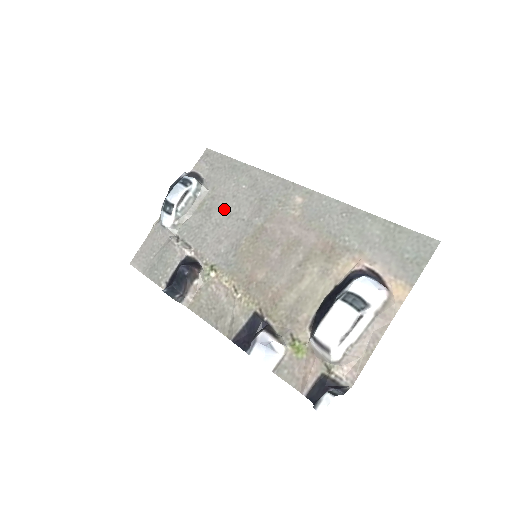
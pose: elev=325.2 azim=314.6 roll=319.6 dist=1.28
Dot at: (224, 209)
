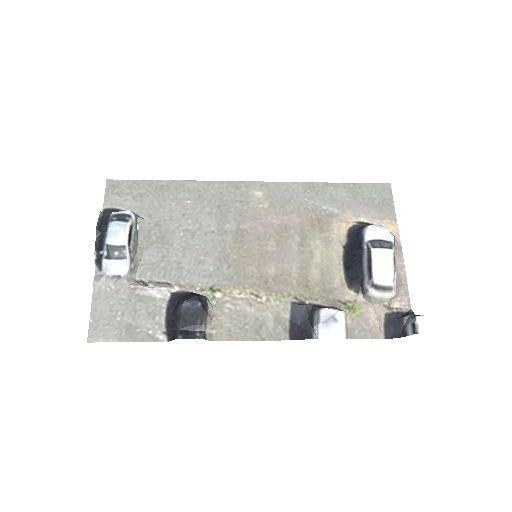
Dot at: (181, 231)
